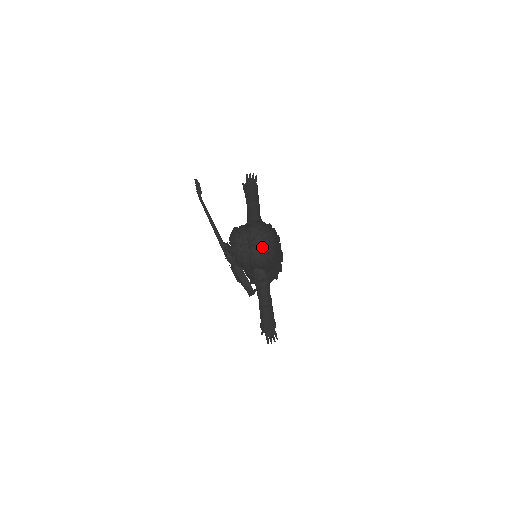
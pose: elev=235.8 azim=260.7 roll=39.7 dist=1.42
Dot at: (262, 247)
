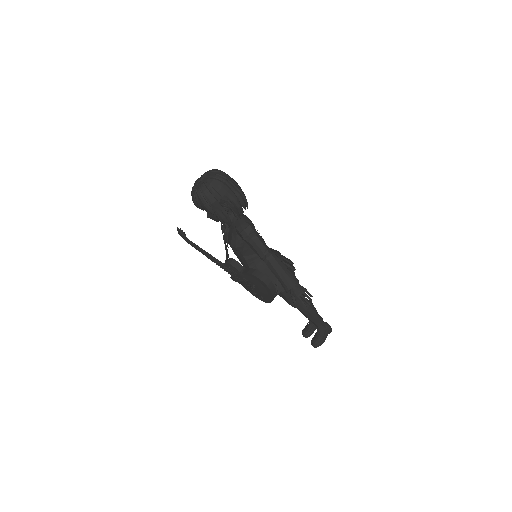
Dot at: (211, 174)
